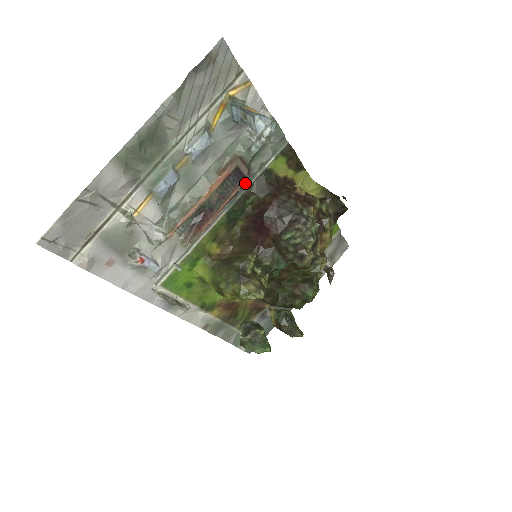
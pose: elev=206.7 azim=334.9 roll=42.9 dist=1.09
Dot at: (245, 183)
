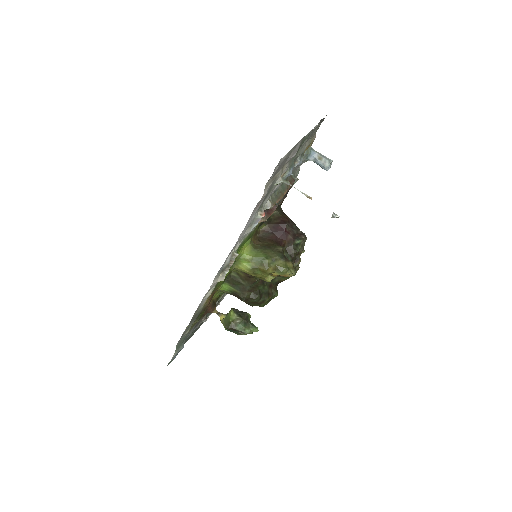
Dot at: occluded
